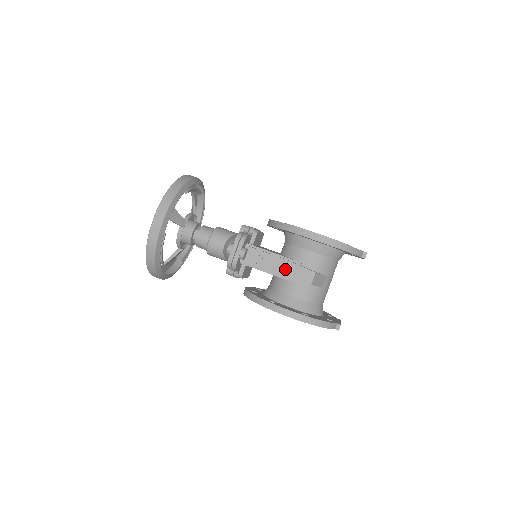
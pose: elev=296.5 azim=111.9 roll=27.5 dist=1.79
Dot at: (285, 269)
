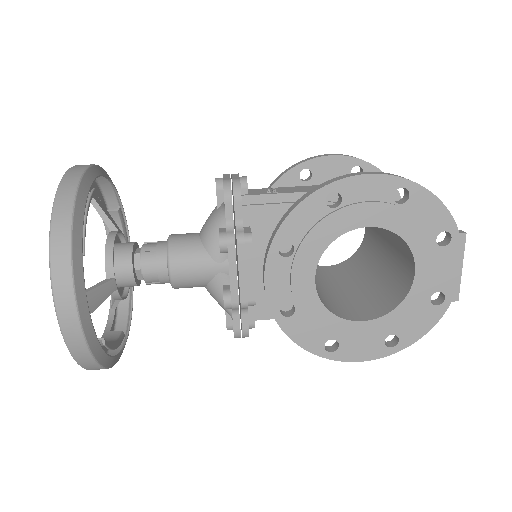
Dot at: occluded
